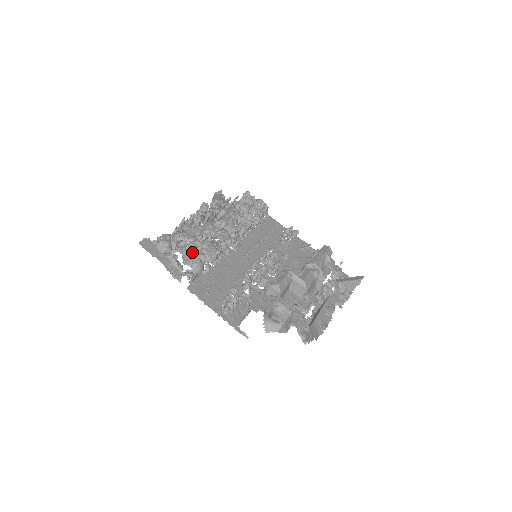
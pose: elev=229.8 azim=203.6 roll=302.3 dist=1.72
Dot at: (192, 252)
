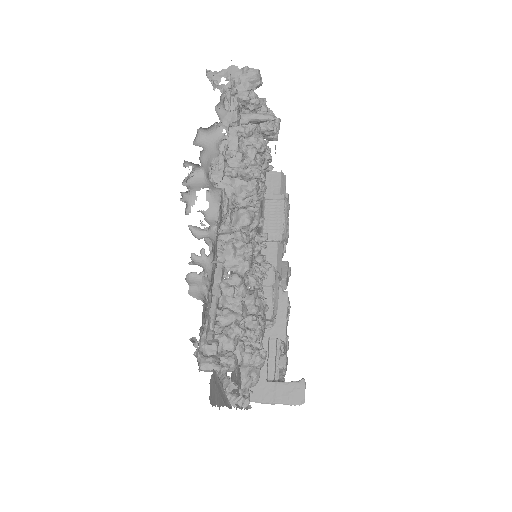
Dot at: occluded
